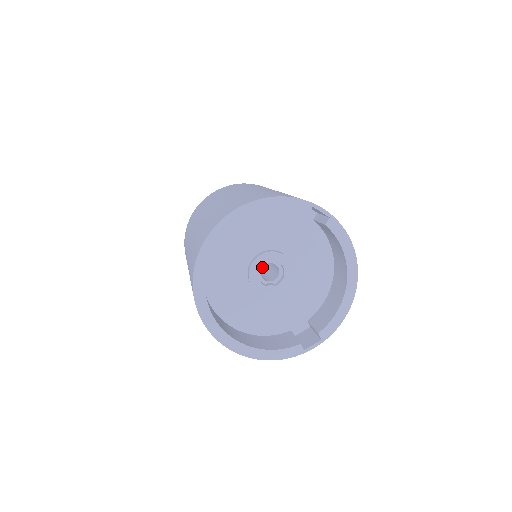
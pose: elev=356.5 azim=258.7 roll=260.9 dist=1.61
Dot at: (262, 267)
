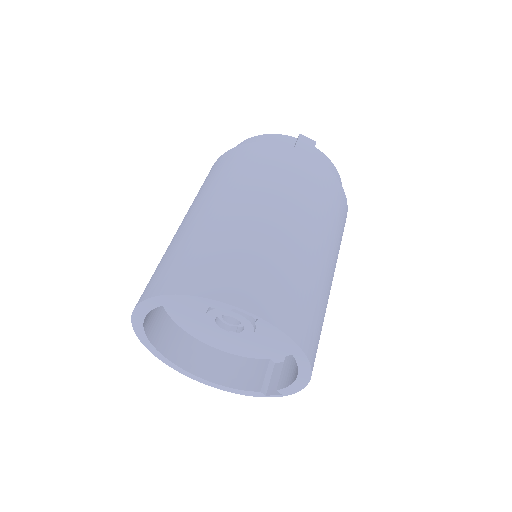
Dot at: occluded
